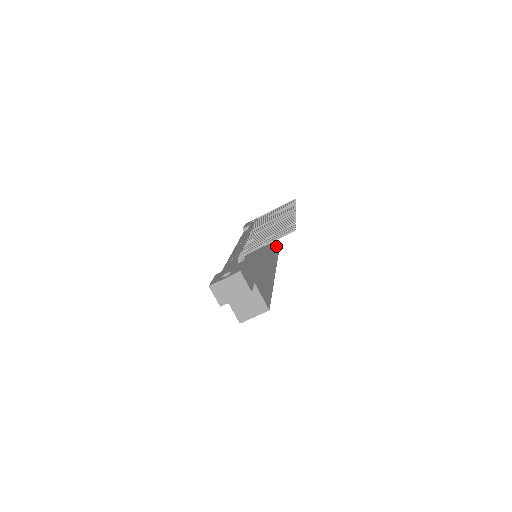
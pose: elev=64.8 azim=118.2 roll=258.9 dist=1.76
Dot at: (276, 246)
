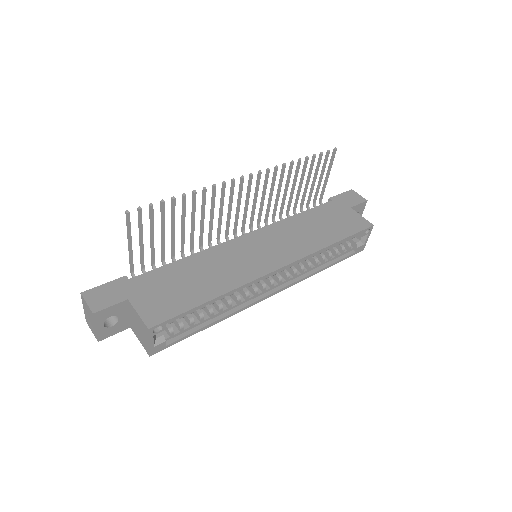
Dot at: (359, 224)
